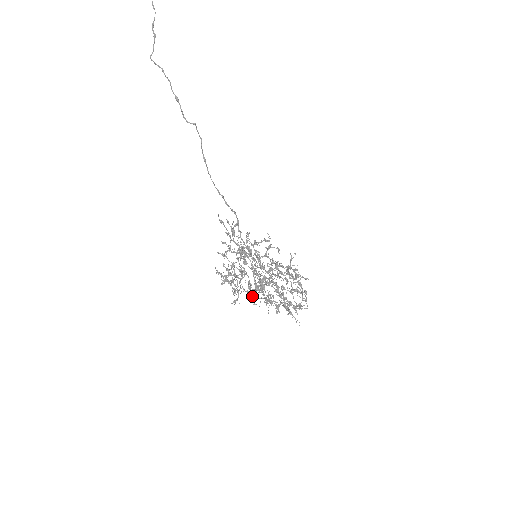
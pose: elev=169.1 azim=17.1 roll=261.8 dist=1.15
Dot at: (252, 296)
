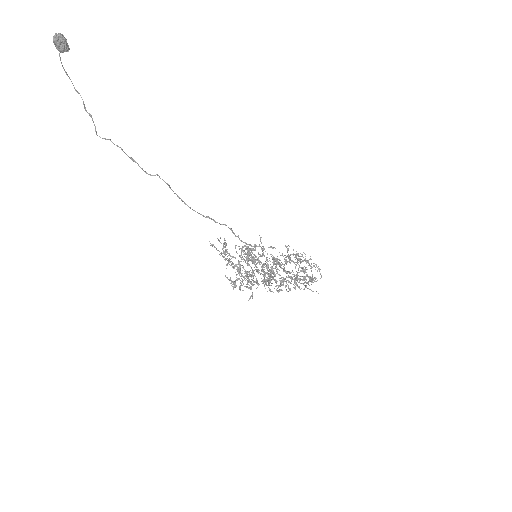
Dot at: occluded
